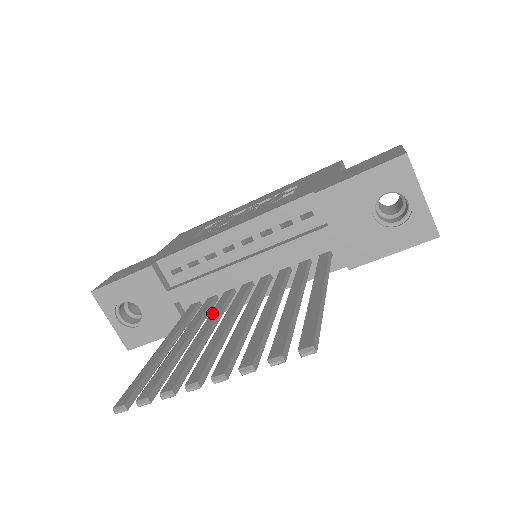
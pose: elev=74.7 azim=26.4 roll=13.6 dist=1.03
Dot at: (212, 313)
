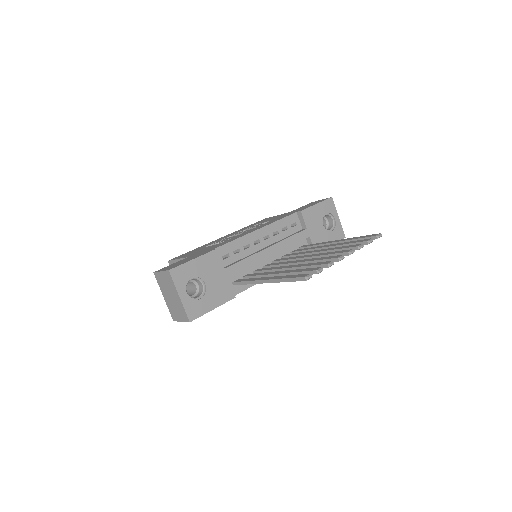
Dot at: (273, 268)
